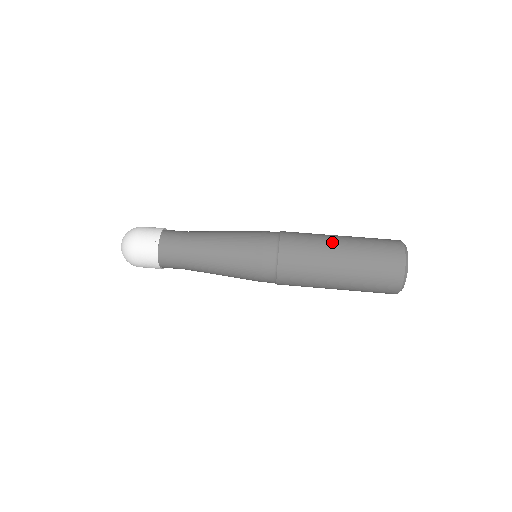
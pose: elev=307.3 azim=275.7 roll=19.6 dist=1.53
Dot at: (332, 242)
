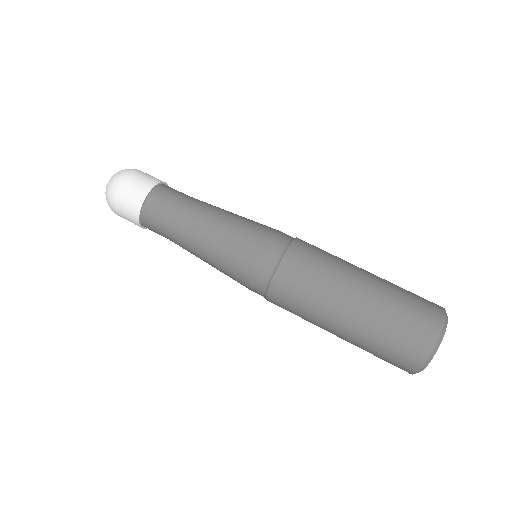
Dot at: (351, 280)
